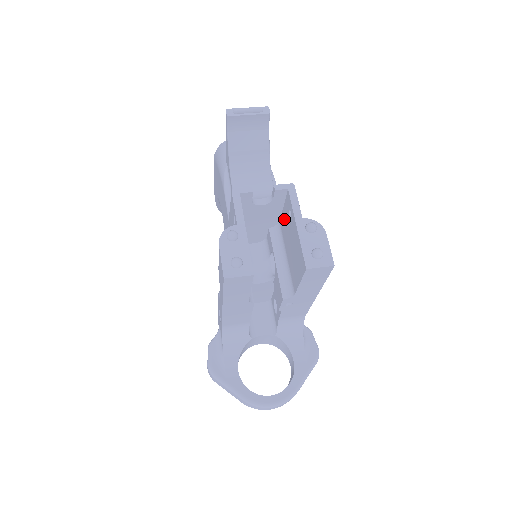
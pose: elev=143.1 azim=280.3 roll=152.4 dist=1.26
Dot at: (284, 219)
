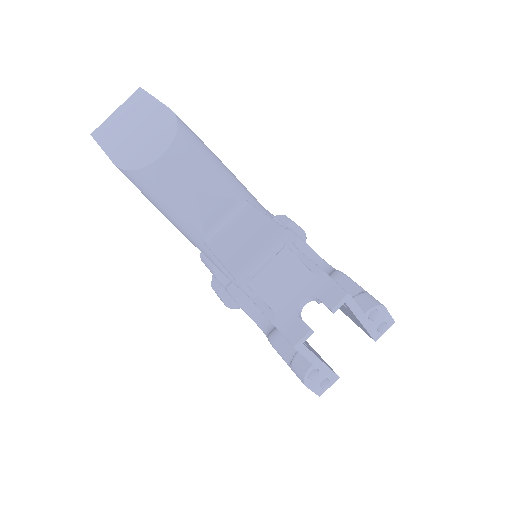
Dot at: occluded
